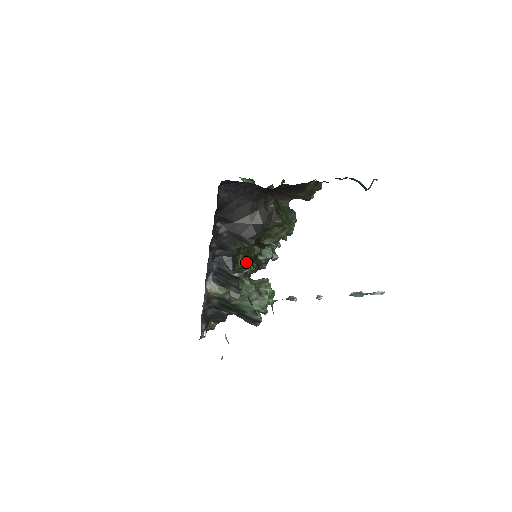
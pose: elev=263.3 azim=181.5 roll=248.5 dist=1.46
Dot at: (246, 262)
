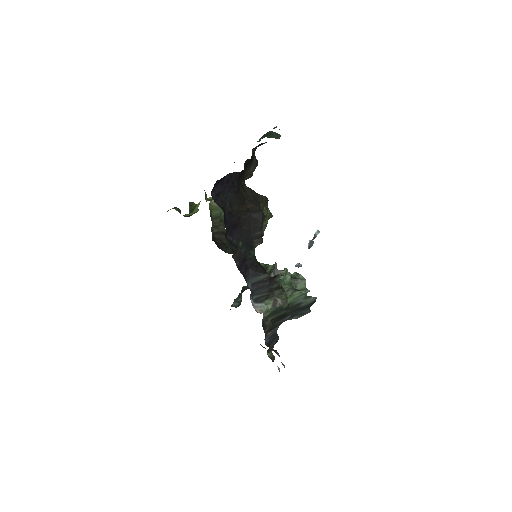
Dot at: (261, 263)
